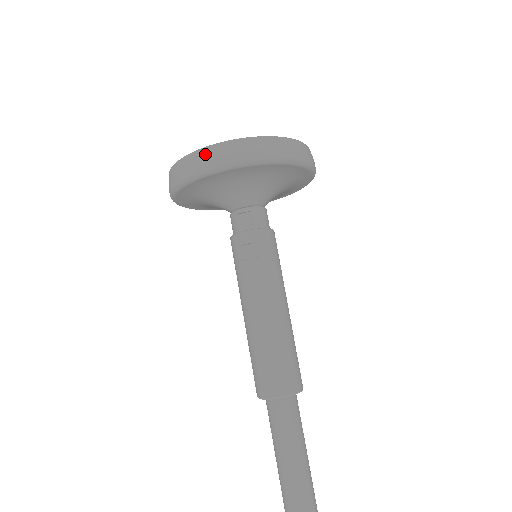
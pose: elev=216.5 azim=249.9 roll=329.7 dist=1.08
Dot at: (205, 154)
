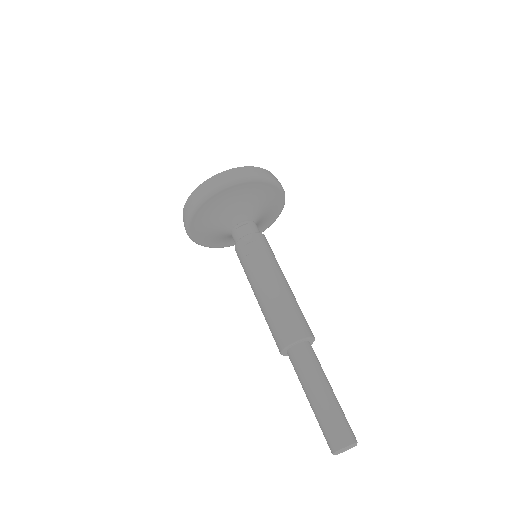
Dot at: (213, 180)
